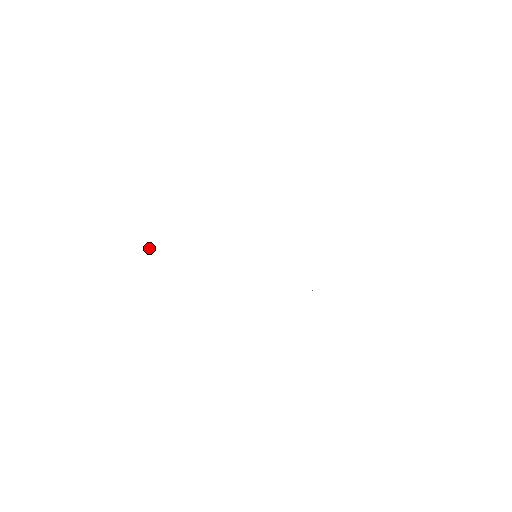
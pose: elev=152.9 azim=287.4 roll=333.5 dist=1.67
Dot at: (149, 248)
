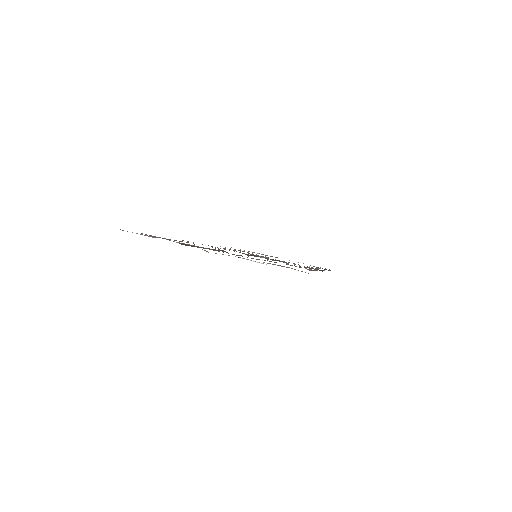
Dot at: occluded
